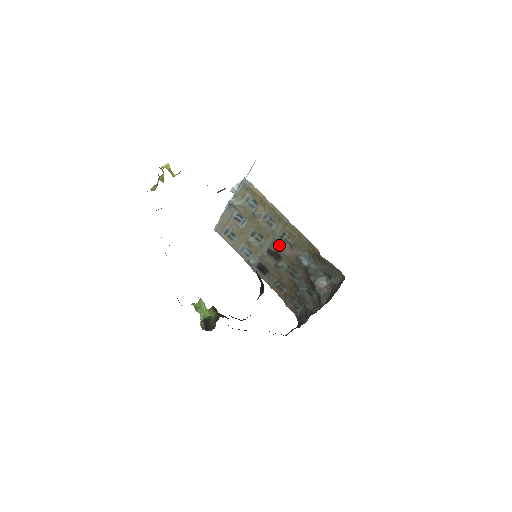
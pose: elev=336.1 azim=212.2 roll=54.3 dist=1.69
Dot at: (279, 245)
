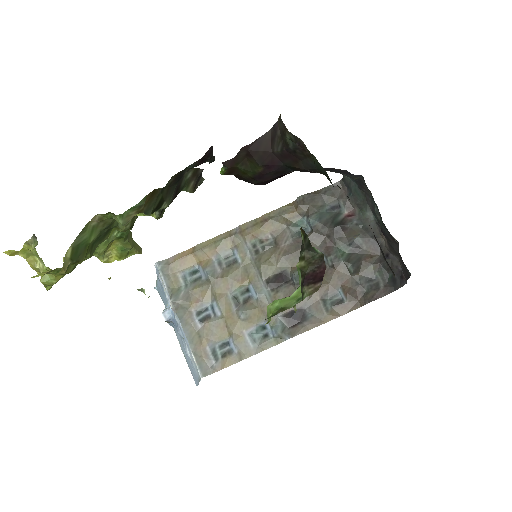
Dot at: (266, 261)
